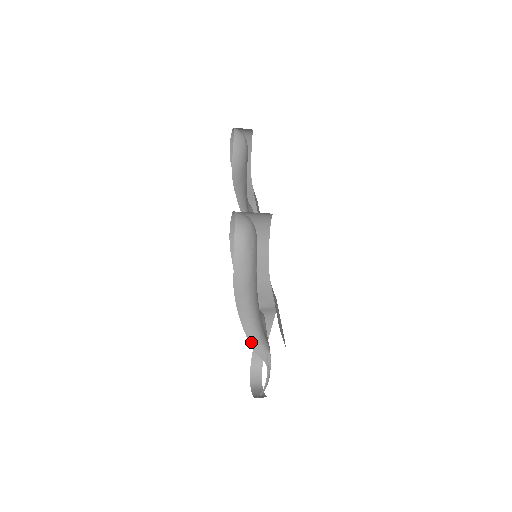
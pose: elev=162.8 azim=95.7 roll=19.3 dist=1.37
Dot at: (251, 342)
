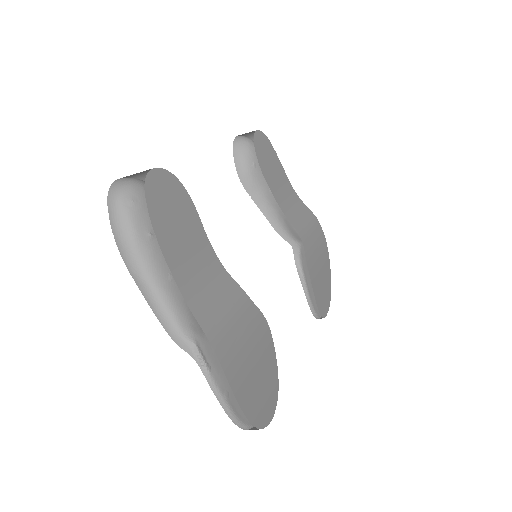
Dot at: (165, 328)
